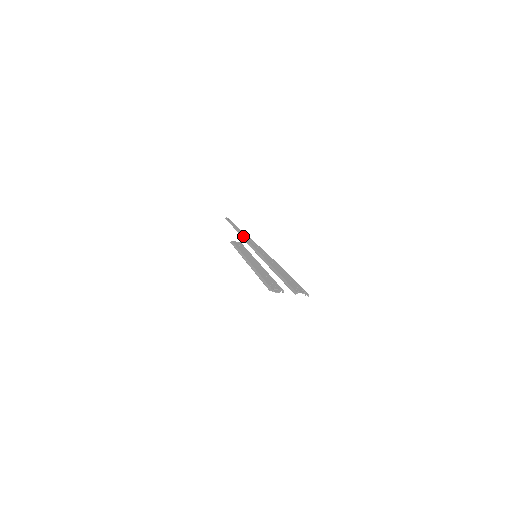
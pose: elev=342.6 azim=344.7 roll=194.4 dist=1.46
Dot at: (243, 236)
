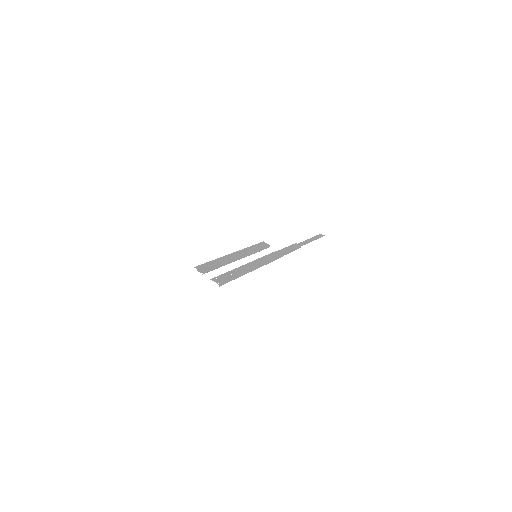
Dot at: (290, 246)
